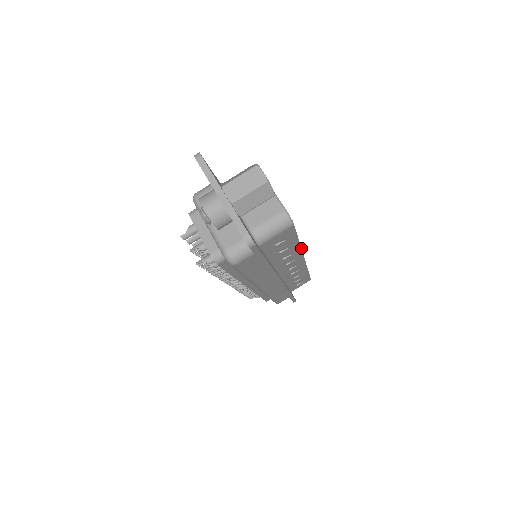
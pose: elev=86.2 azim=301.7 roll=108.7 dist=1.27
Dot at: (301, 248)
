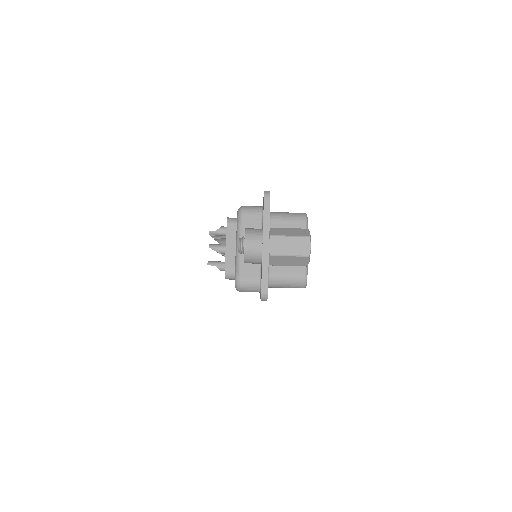
Dot at: occluded
